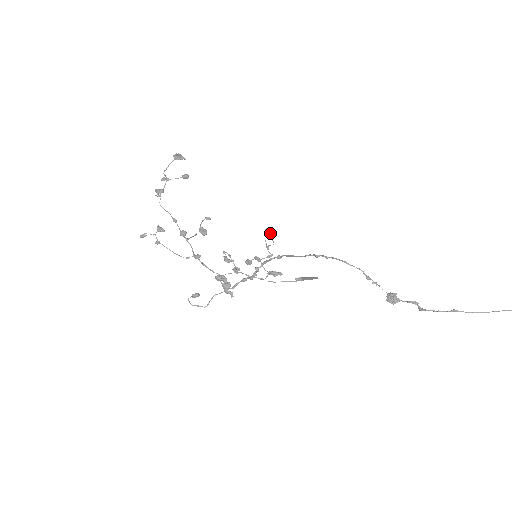
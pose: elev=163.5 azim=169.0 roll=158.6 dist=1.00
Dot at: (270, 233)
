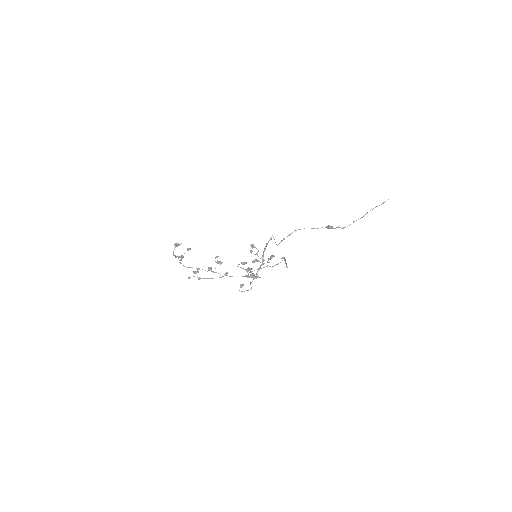
Dot at: occluded
